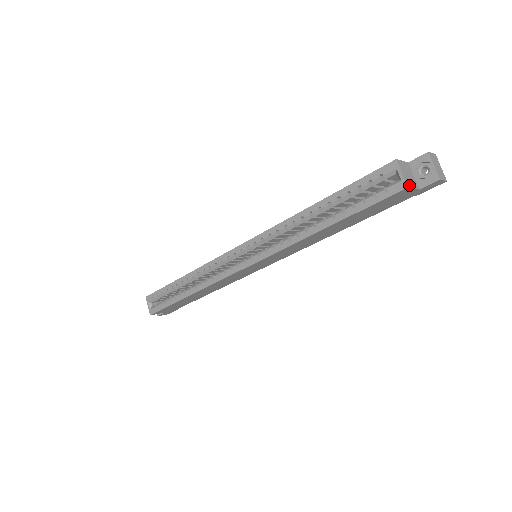
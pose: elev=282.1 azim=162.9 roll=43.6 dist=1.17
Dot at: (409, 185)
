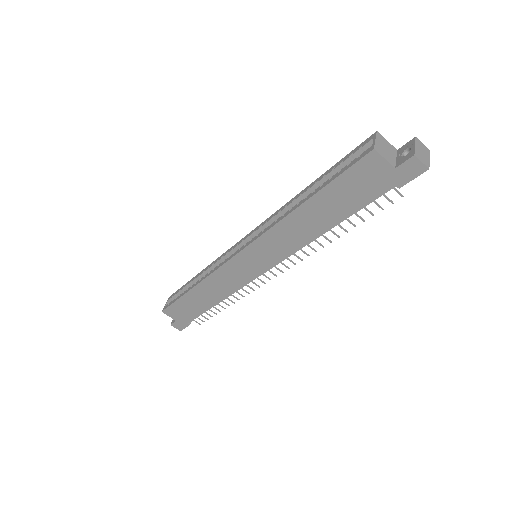
Dot at: (379, 151)
